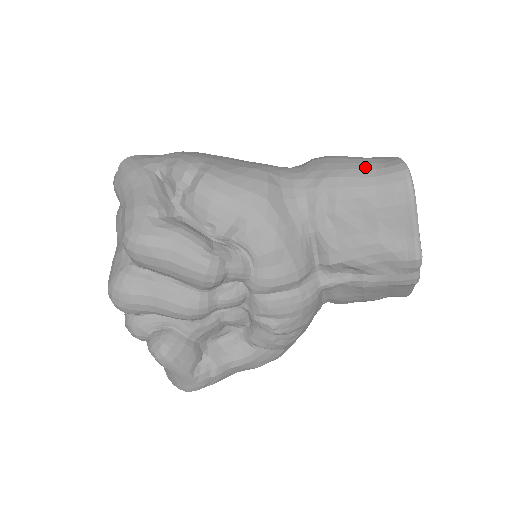
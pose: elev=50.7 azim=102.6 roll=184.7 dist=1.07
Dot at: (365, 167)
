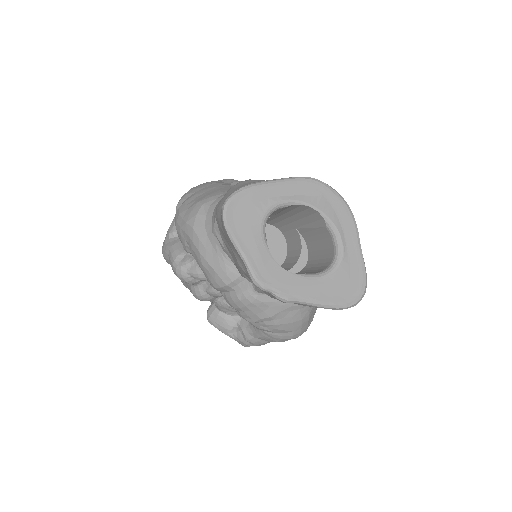
Dot at: occluded
